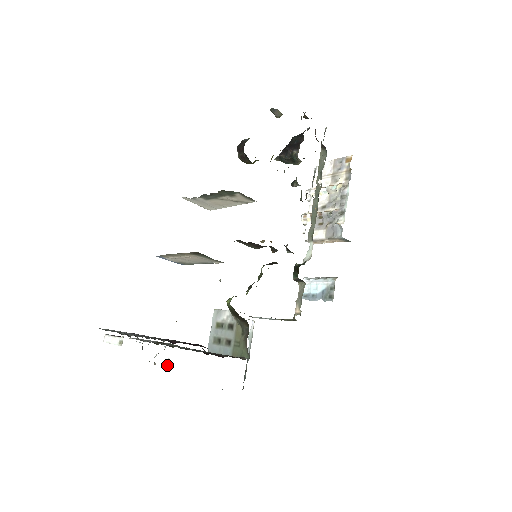
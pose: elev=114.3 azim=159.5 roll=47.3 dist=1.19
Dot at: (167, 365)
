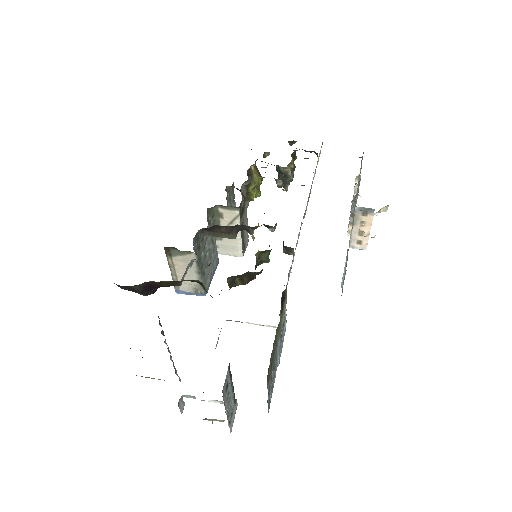
Dot at: occluded
